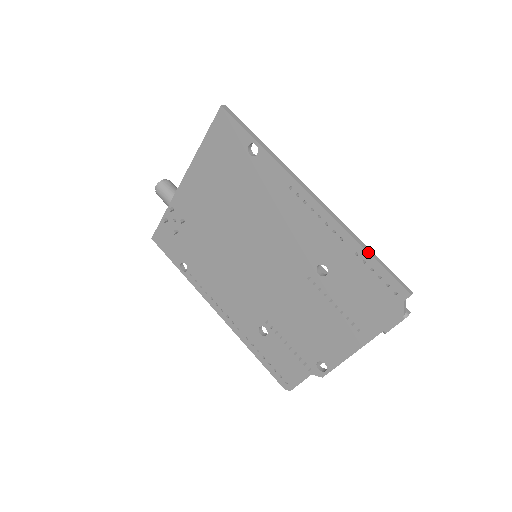
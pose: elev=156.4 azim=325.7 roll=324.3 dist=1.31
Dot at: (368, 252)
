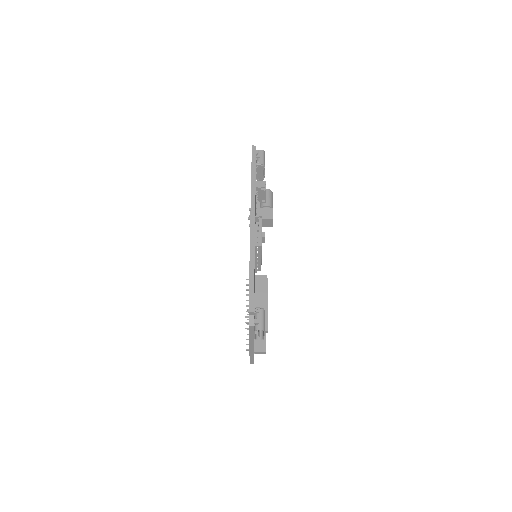
Dot at: (249, 270)
